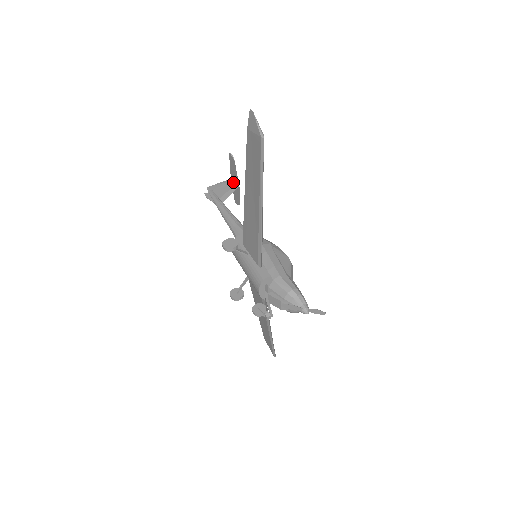
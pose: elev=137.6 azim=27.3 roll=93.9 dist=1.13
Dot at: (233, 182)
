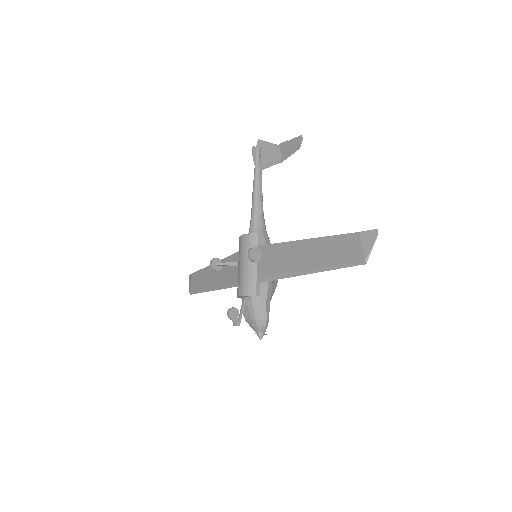
Dot at: (280, 153)
